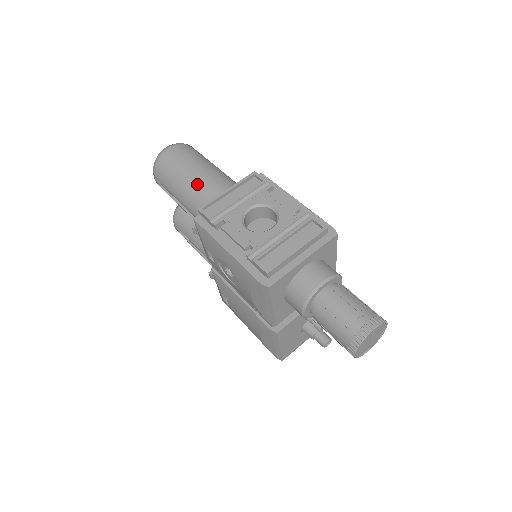
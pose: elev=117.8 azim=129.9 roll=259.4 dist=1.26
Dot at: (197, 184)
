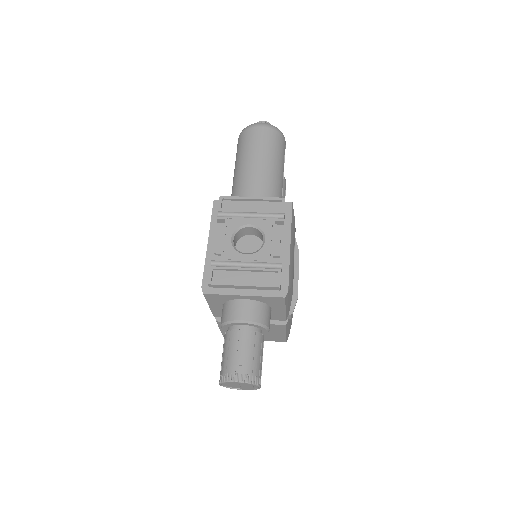
Dot at: (247, 173)
